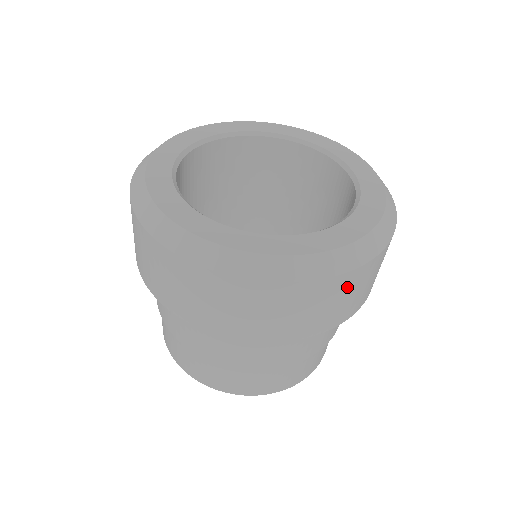
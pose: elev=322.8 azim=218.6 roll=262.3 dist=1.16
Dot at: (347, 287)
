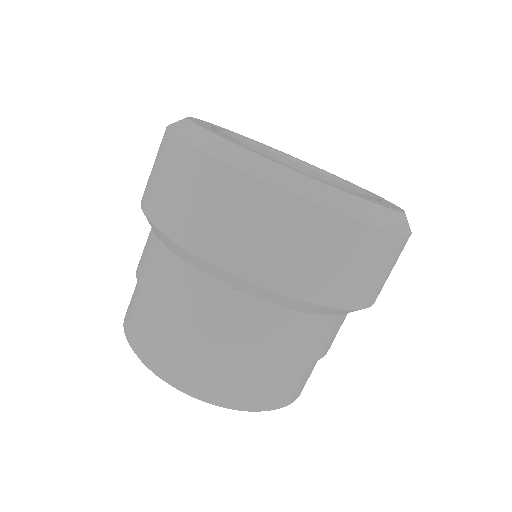
Dot at: occluded
